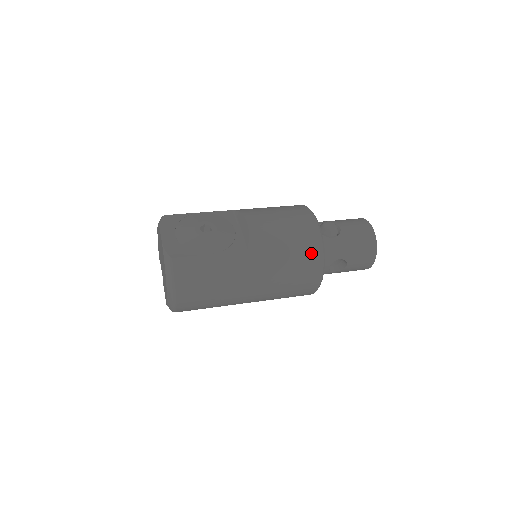
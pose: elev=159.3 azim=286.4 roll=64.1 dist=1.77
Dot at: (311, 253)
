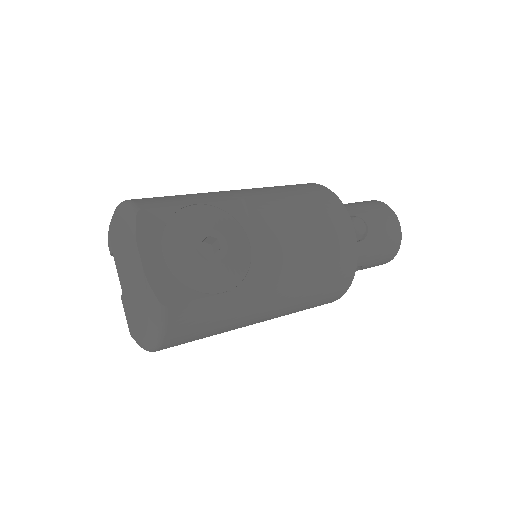
Dot at: (342, 277)
